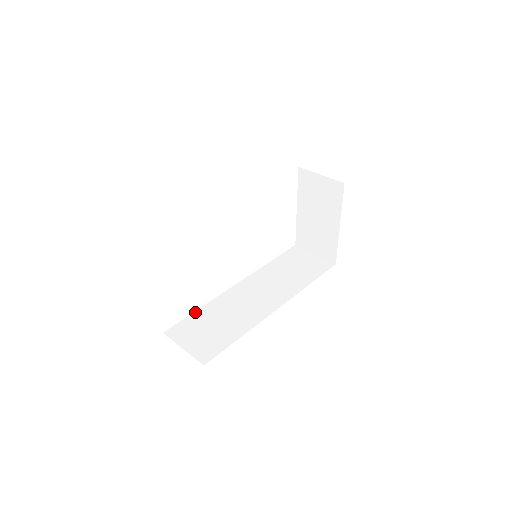
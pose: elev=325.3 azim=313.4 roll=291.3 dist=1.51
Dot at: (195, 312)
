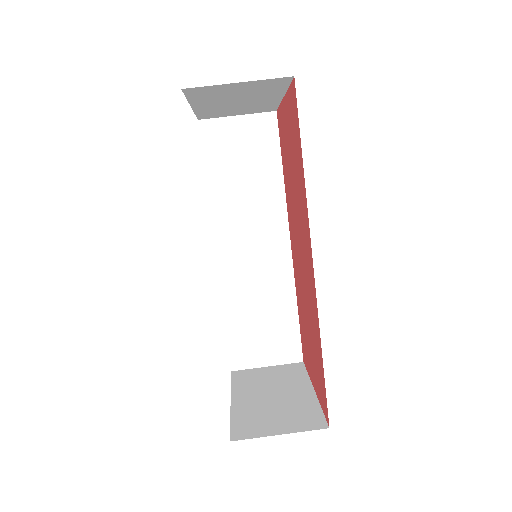
Dot at: (227, 325)
